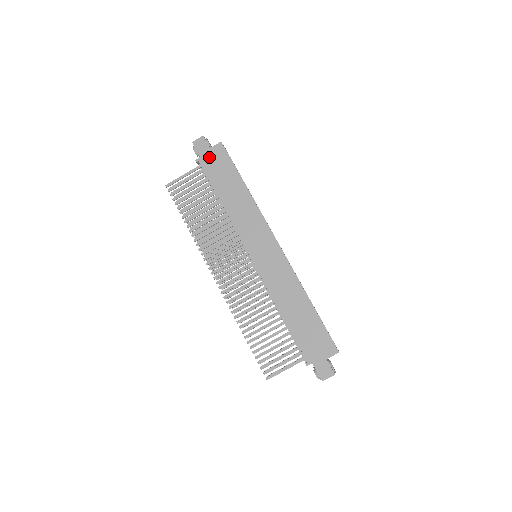
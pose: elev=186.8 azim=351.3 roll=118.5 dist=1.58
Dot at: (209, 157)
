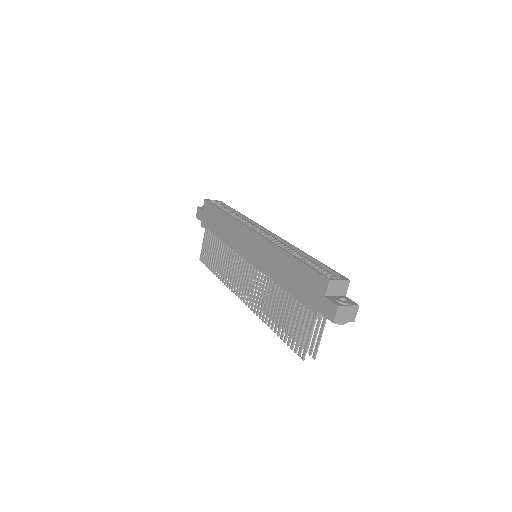
Dot at: (204, 216)
